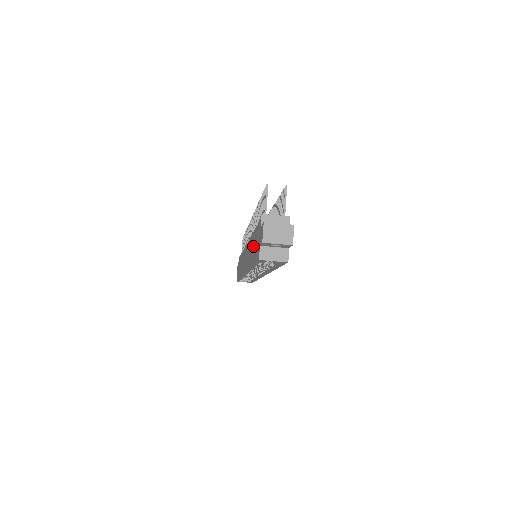
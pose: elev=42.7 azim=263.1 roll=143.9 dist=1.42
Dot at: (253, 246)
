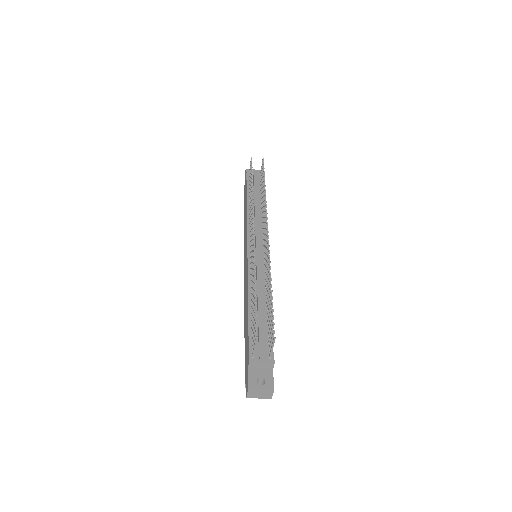
Dot at: (246, 324)
